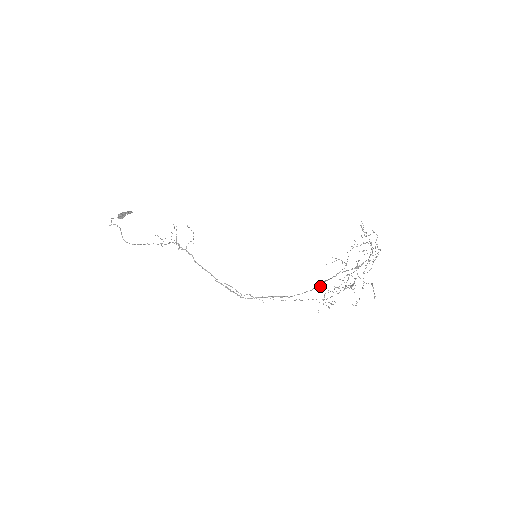
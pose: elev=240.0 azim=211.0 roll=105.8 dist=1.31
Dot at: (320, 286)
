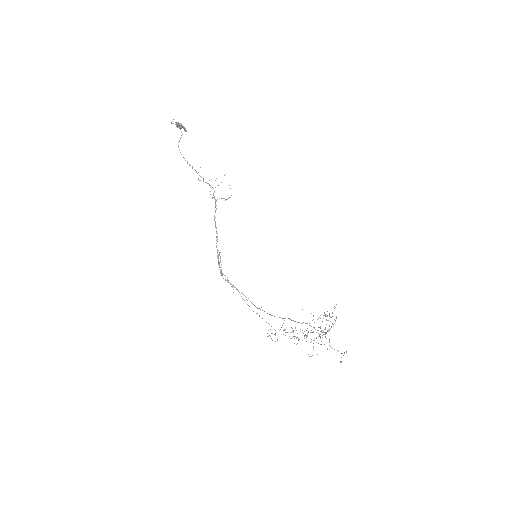
Dot at: occluded
